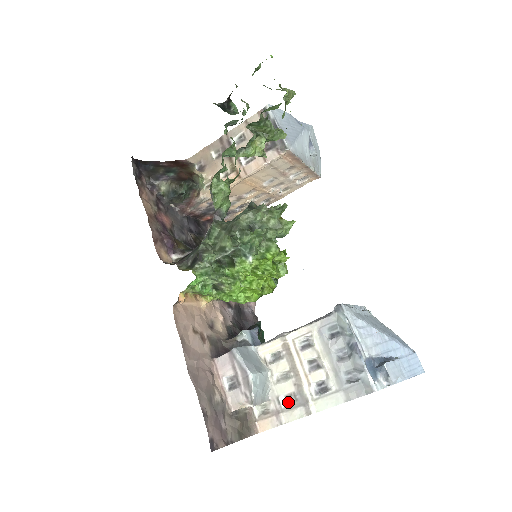
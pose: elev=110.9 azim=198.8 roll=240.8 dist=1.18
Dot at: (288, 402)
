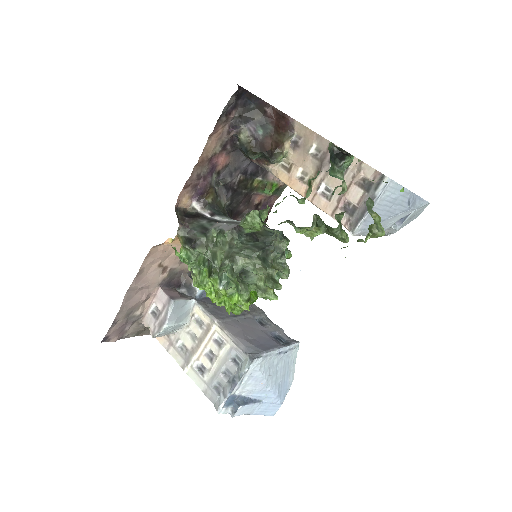
Dot at: (182, 347)
